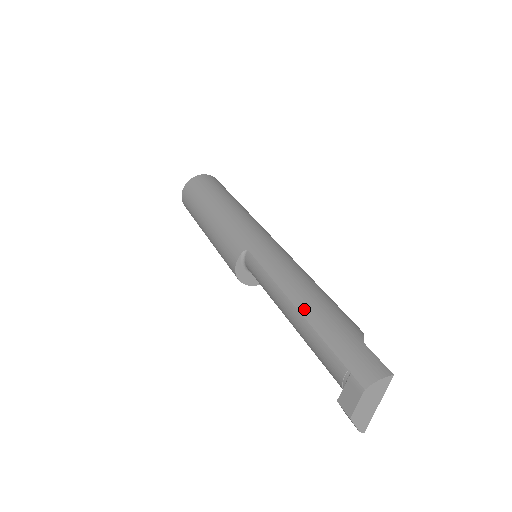
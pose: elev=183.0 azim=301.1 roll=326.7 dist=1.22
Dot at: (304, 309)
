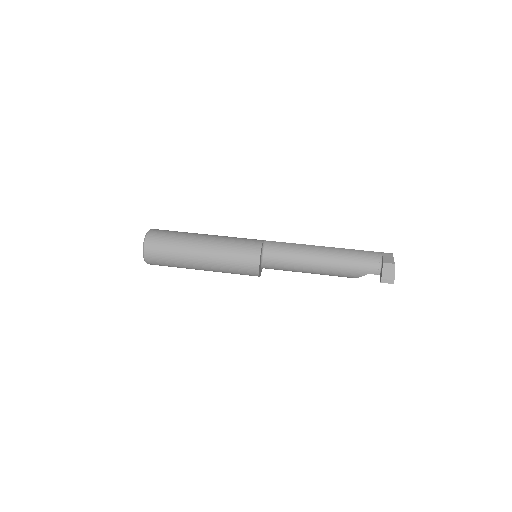
Dot at: (334, 248)
